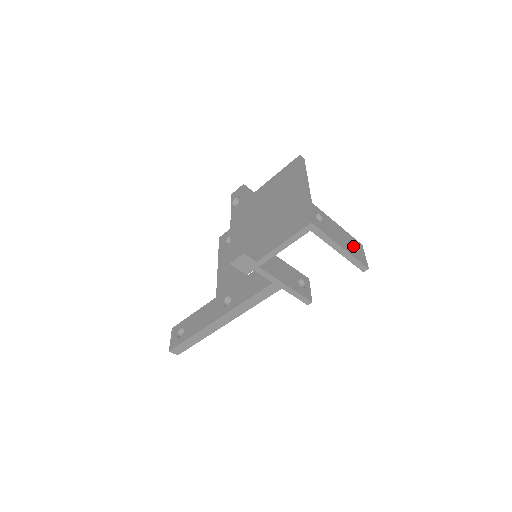
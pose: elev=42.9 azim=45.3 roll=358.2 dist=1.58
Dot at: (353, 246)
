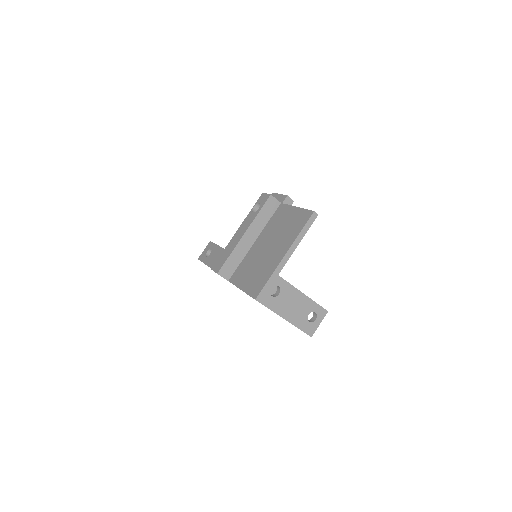
Dot at: occluded
